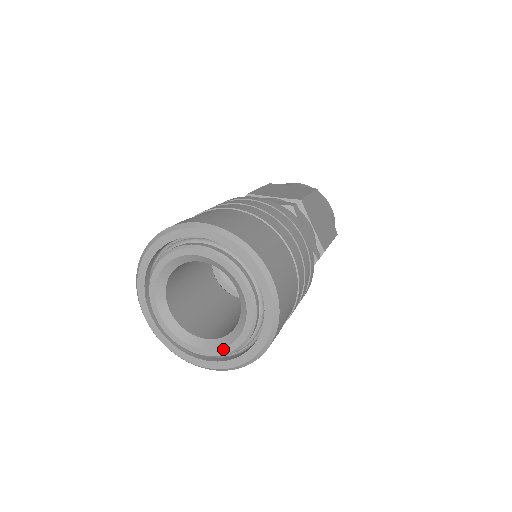
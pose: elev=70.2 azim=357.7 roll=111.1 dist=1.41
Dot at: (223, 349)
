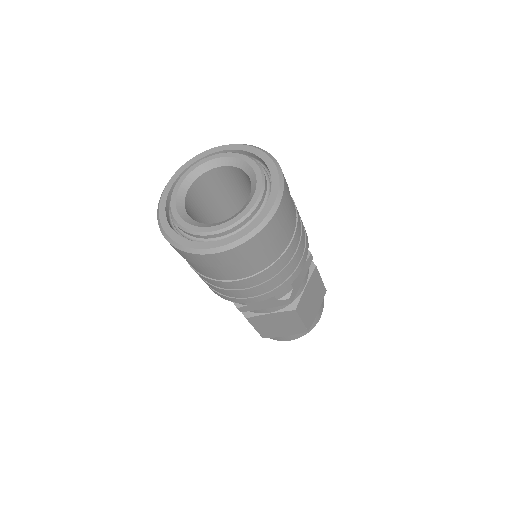
Dot at: (194, 227)
